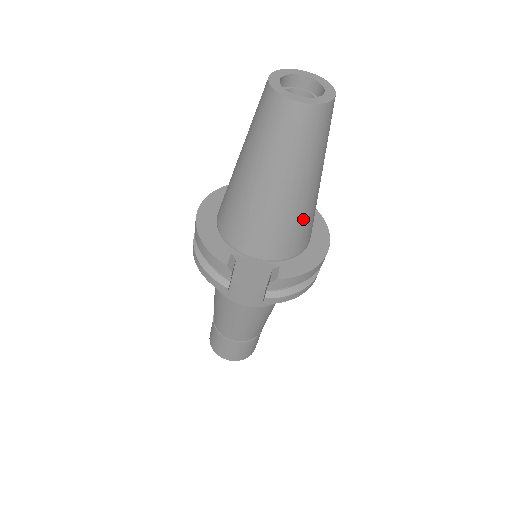
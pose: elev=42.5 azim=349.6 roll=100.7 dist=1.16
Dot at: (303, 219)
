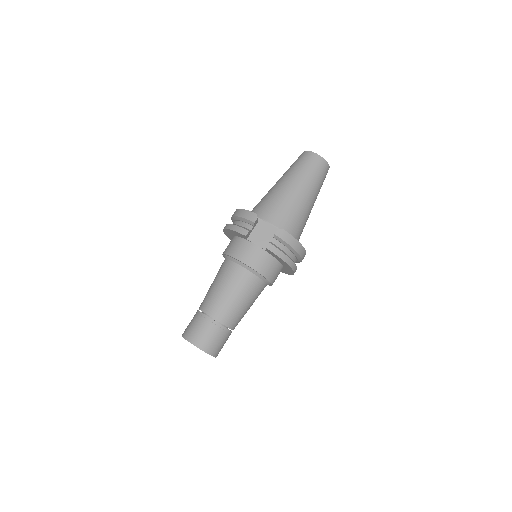
Dot at: (301, 215)
